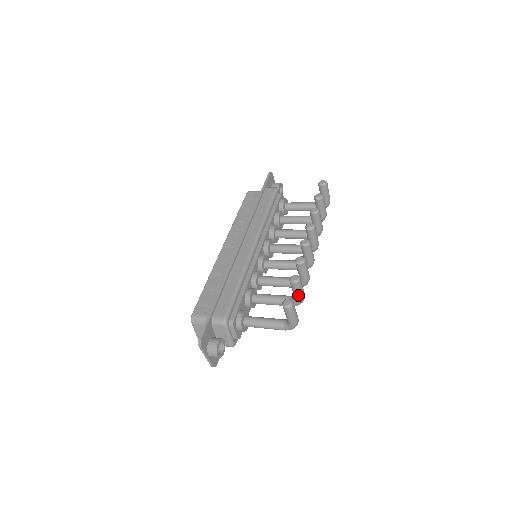
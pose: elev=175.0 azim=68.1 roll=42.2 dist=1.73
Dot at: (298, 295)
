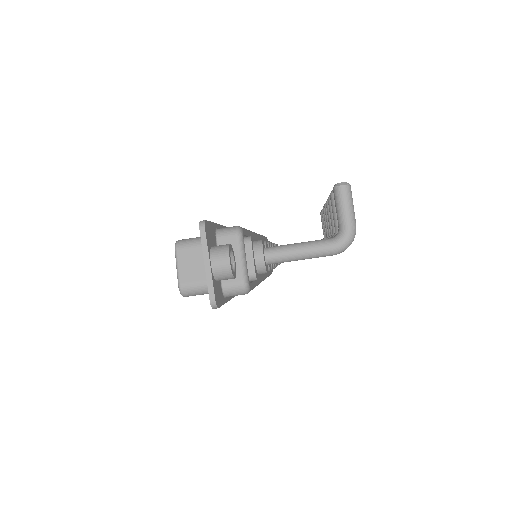
Dot at: occluded
